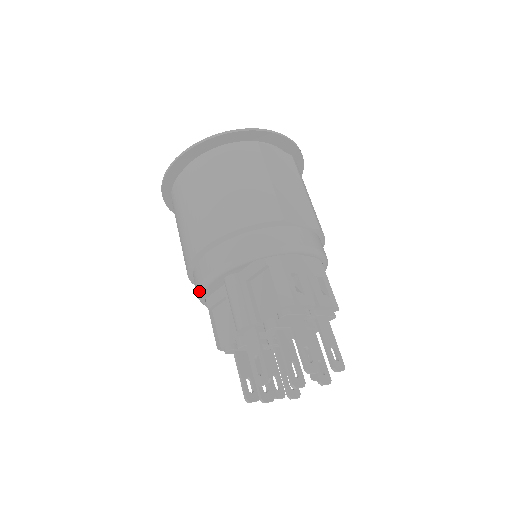
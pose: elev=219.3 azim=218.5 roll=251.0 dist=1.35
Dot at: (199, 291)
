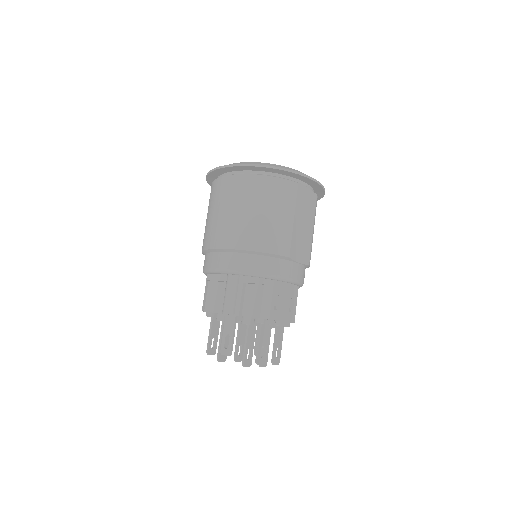
Dot at: (207, 271)
